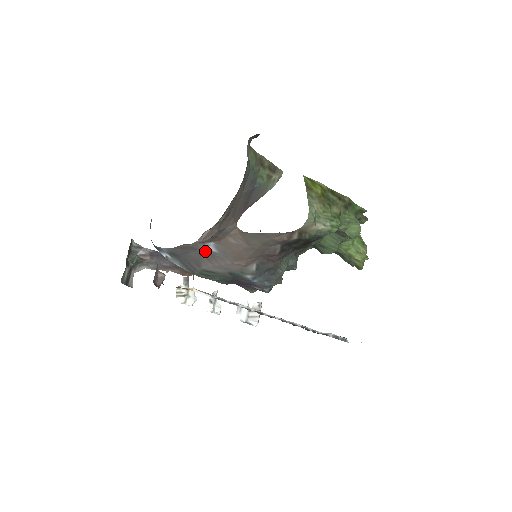
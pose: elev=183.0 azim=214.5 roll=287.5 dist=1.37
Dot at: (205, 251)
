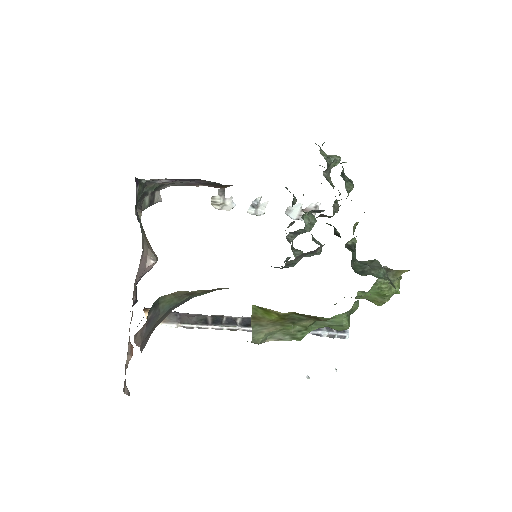
Dot at: occluded
